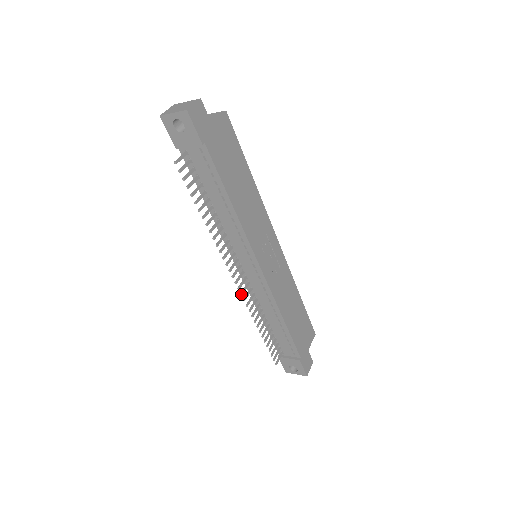
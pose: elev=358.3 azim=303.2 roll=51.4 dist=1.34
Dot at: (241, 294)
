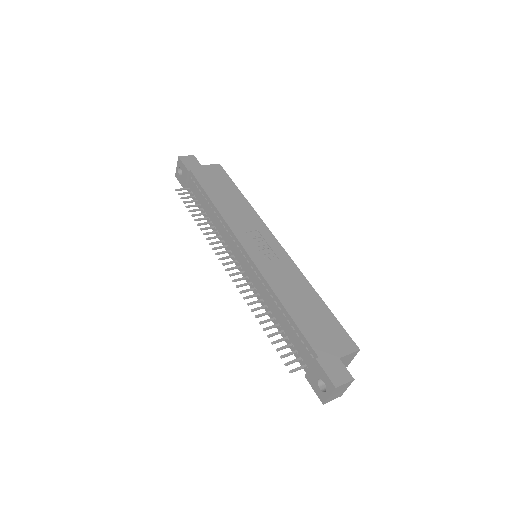
Dot at: (233, 280)
